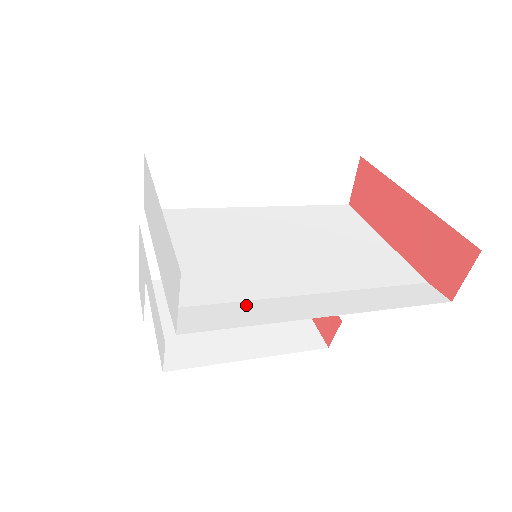
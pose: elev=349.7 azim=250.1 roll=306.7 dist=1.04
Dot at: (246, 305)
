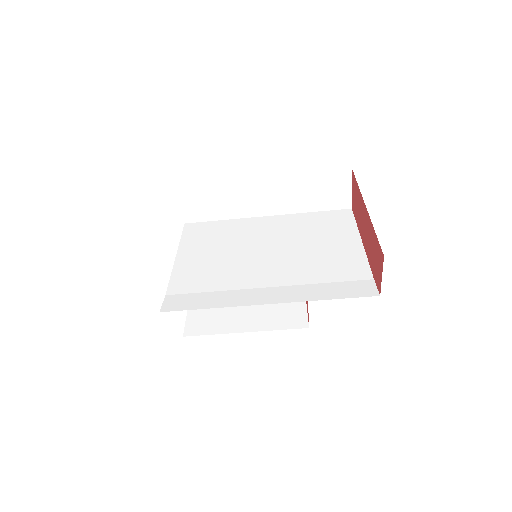
Dot at: (215, 294)
